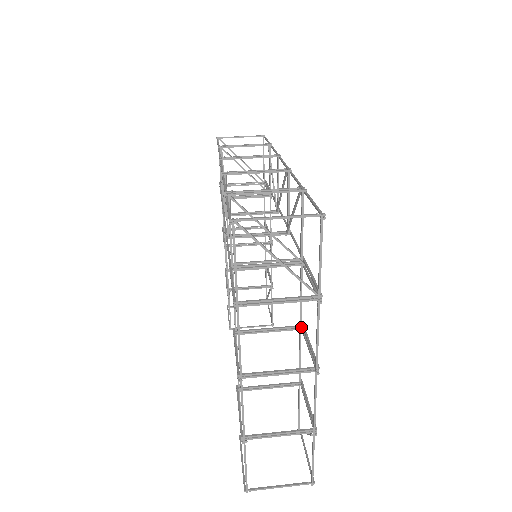
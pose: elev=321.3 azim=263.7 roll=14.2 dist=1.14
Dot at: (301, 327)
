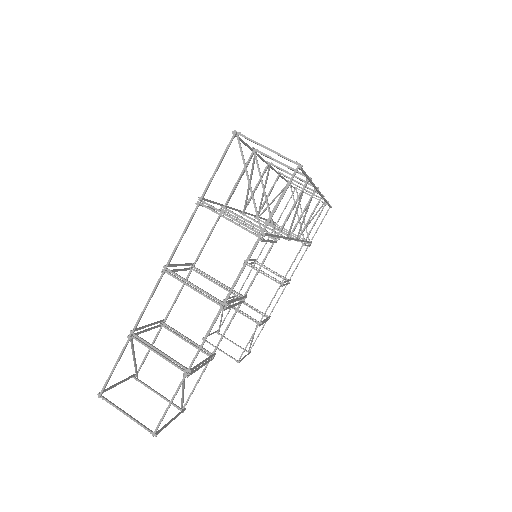
Dot at: occluded
